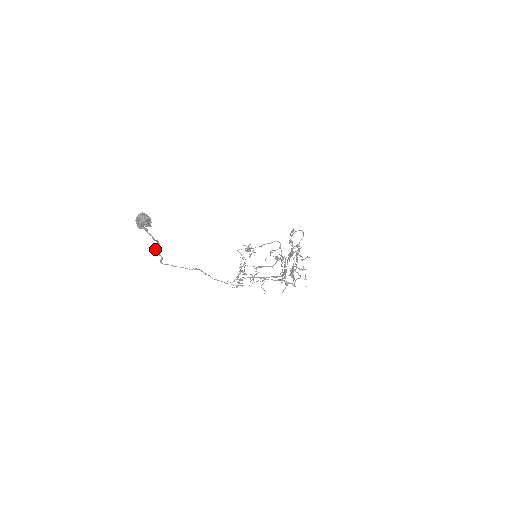
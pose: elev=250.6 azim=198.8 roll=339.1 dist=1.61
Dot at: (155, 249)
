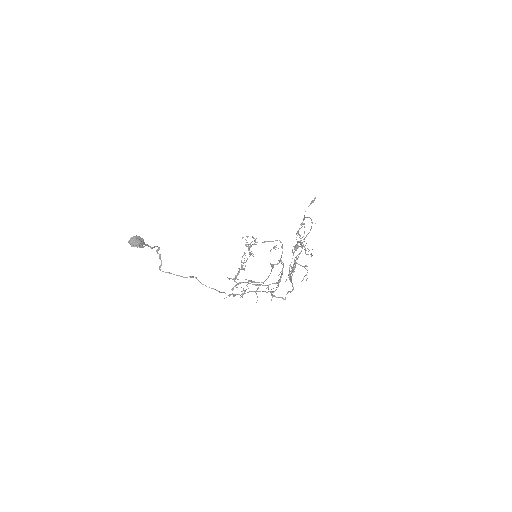
Dot at: occluded
